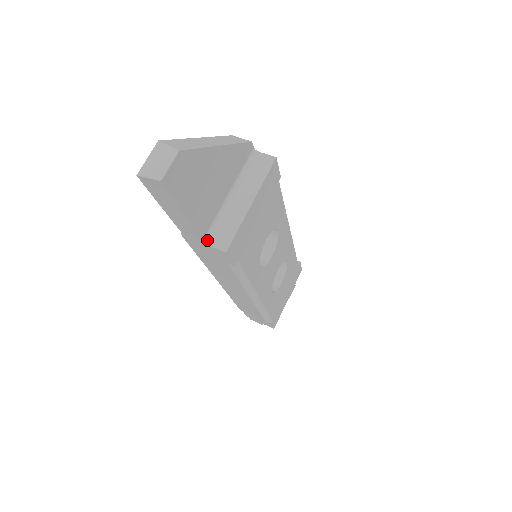
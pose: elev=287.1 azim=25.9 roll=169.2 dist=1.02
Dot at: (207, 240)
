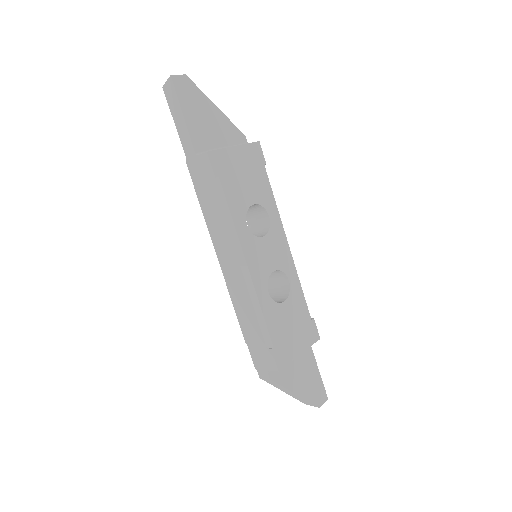
Dot at: (199, 155)
